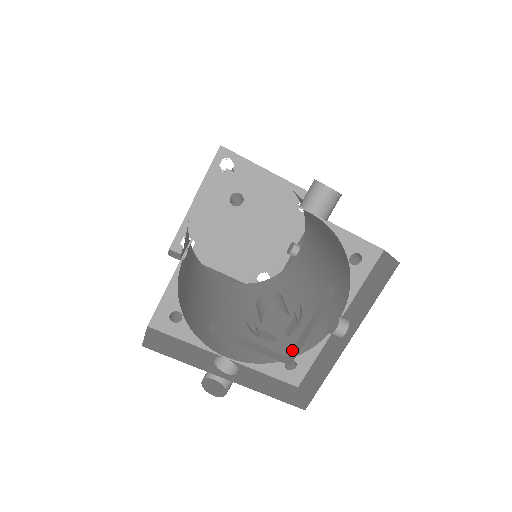
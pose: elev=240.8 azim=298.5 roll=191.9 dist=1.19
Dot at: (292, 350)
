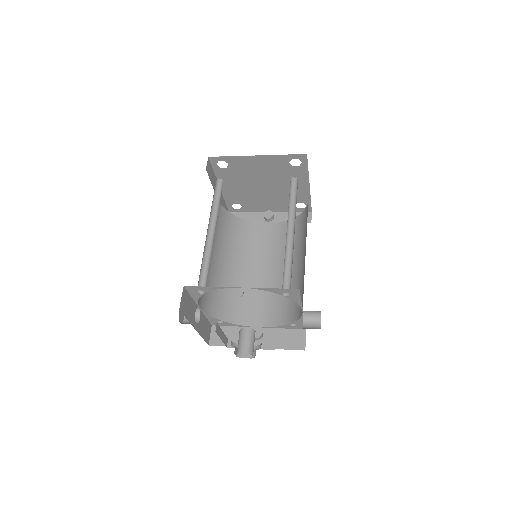
Dot at: (233, 340)
